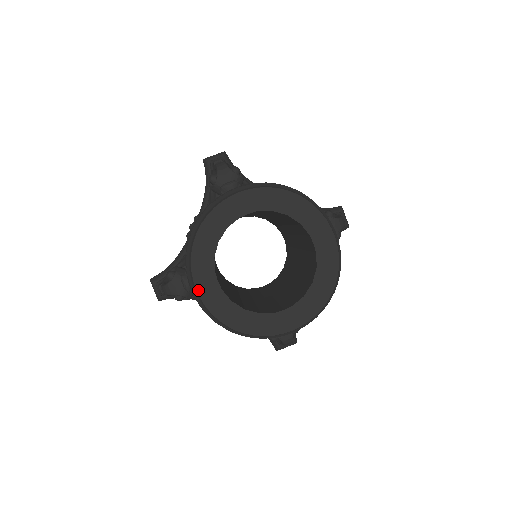
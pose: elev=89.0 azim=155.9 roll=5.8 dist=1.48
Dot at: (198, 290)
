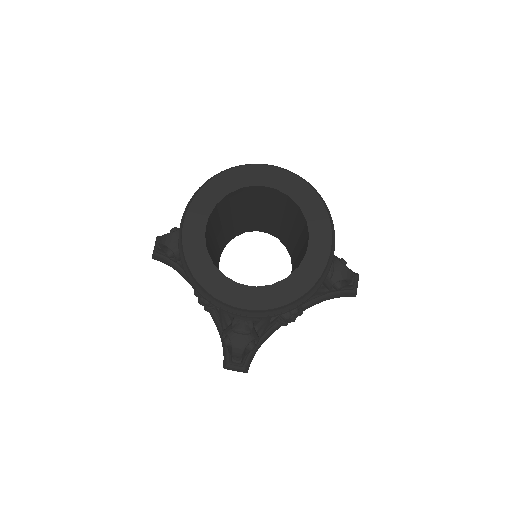
Dot at: (244, 307)
